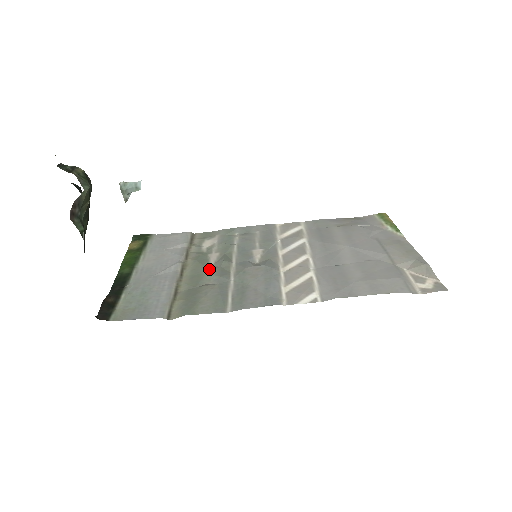
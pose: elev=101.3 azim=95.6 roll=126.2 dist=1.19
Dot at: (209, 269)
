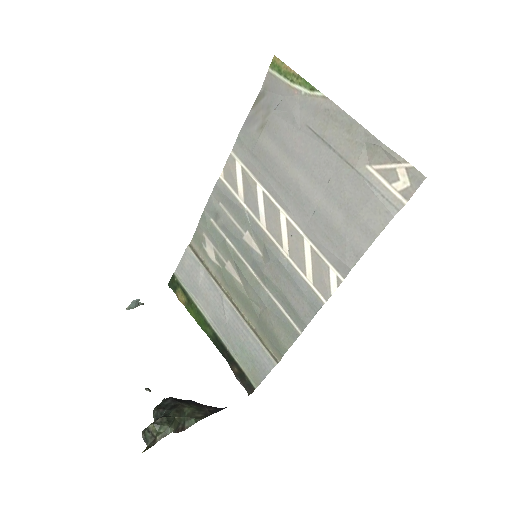
Dot at: (244, 290)
